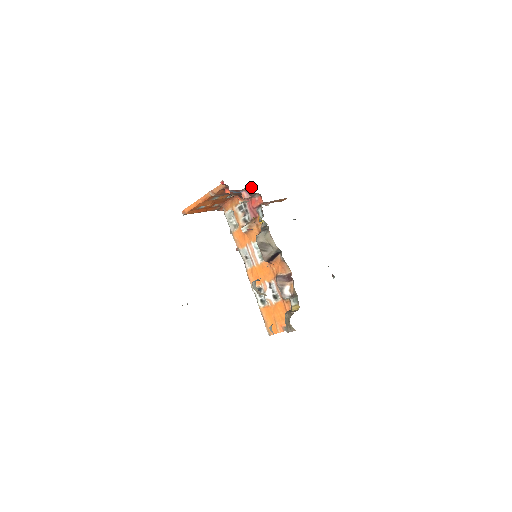
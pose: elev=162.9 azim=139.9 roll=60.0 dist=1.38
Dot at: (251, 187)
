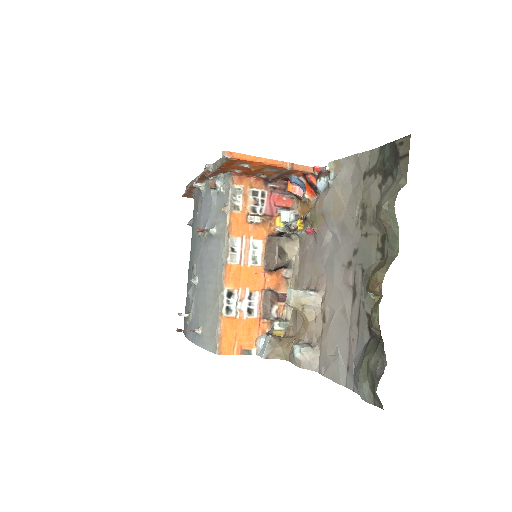
Dot at: occluded
